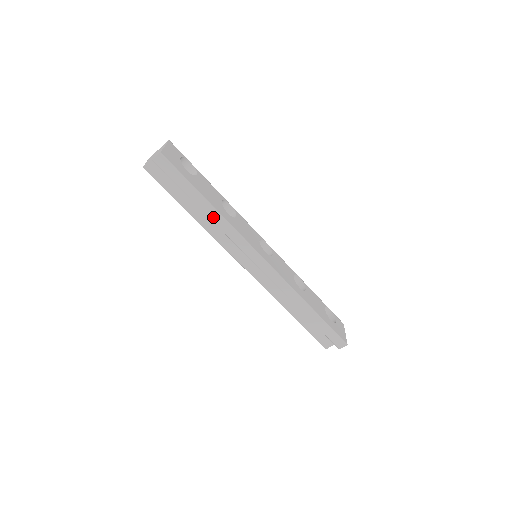
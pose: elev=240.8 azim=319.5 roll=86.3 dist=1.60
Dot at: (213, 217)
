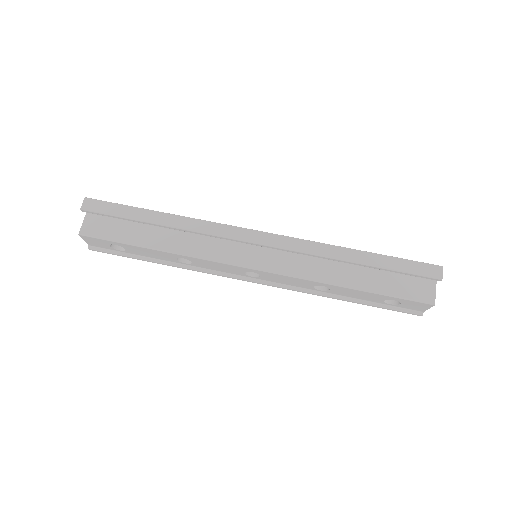
Dot at: (173, 223)
